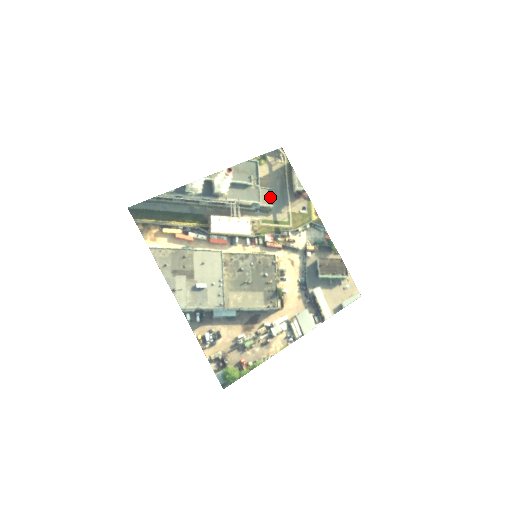
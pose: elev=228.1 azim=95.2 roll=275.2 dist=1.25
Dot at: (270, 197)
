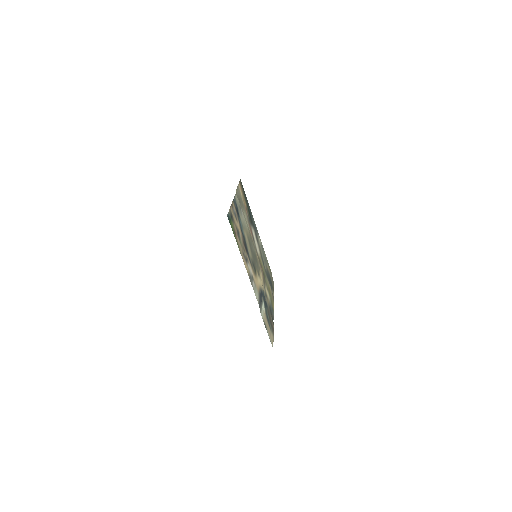
Dot at: (266, 272)
